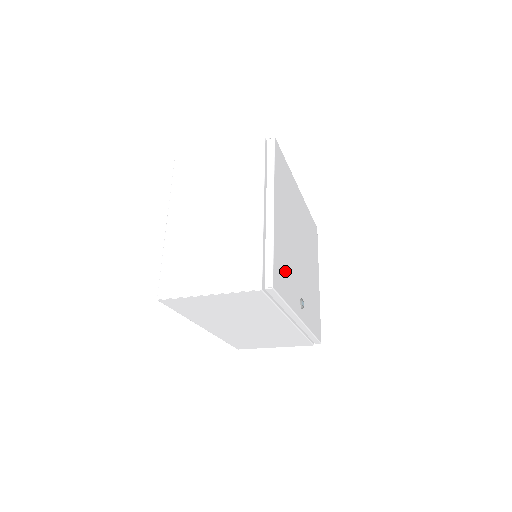
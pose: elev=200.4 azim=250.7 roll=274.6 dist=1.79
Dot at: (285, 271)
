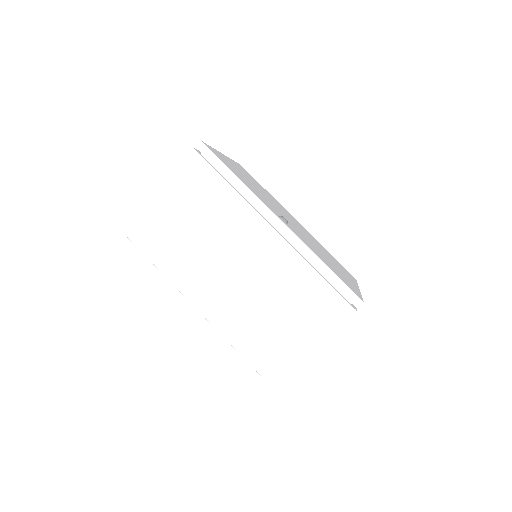
Dot at: (239, 175)
